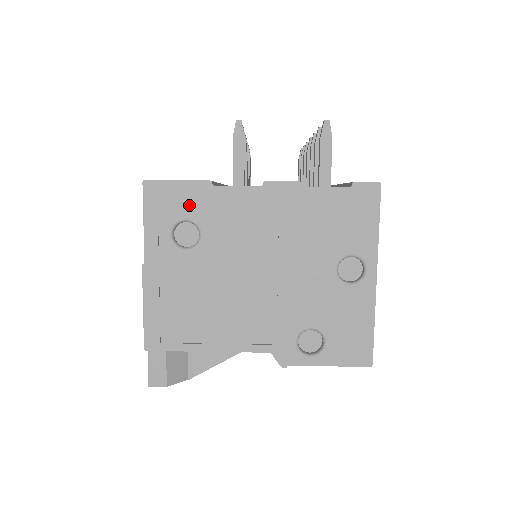
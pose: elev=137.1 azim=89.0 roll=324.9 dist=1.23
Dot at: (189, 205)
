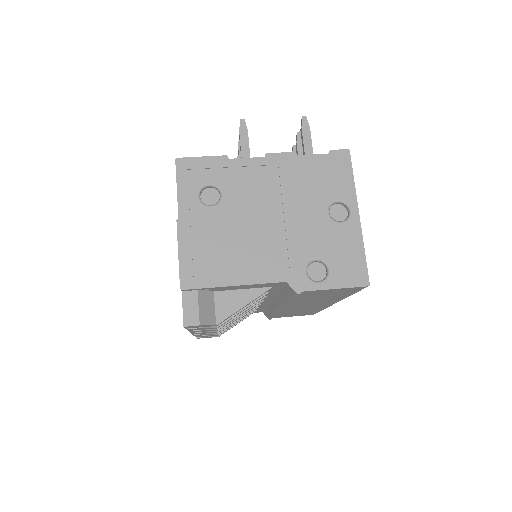
Dot at: (211, 173)
